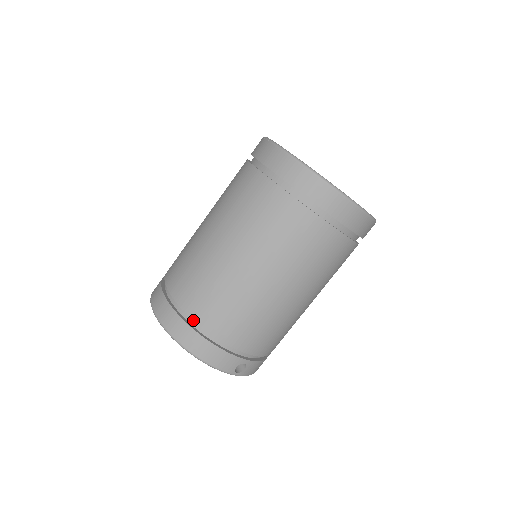
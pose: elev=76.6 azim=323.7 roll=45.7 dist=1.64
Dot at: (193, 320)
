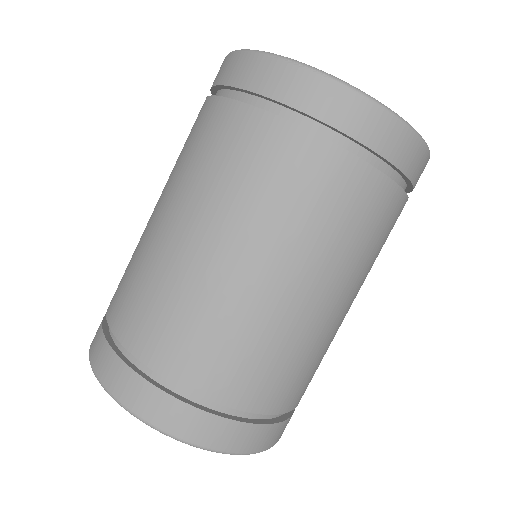
Dot at: occluded
